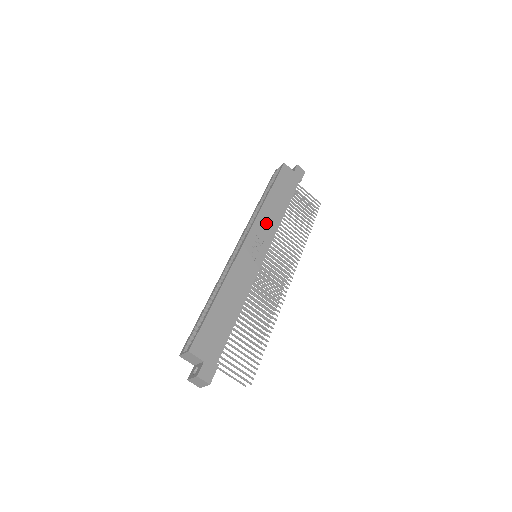
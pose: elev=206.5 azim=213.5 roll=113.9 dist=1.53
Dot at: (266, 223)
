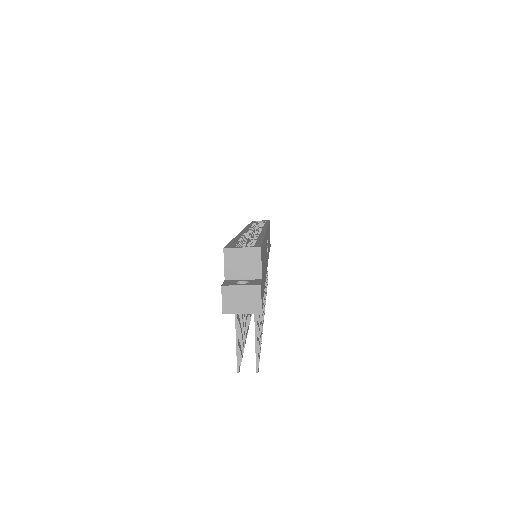
Dot at: occluded
